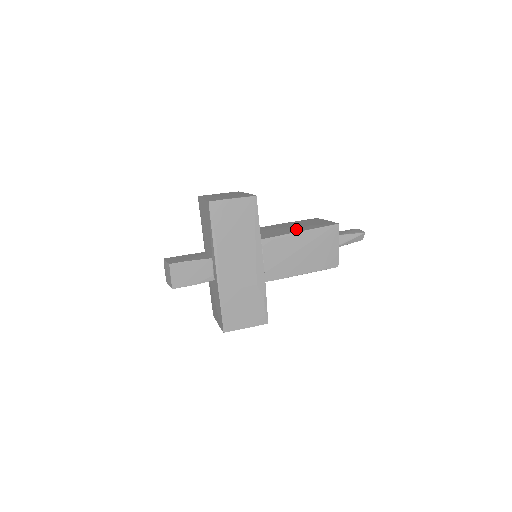
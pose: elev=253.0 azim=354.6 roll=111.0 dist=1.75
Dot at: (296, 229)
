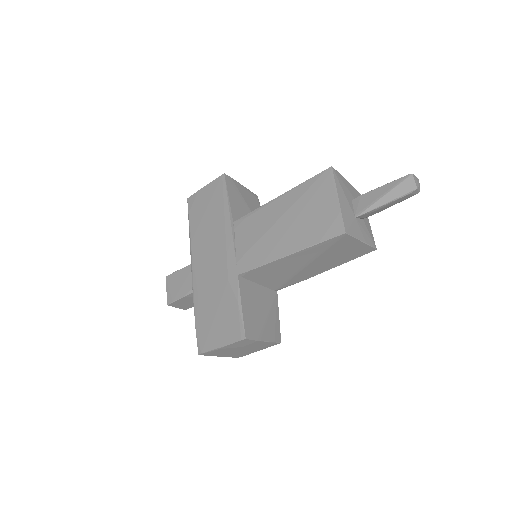
Dot at: occluded
